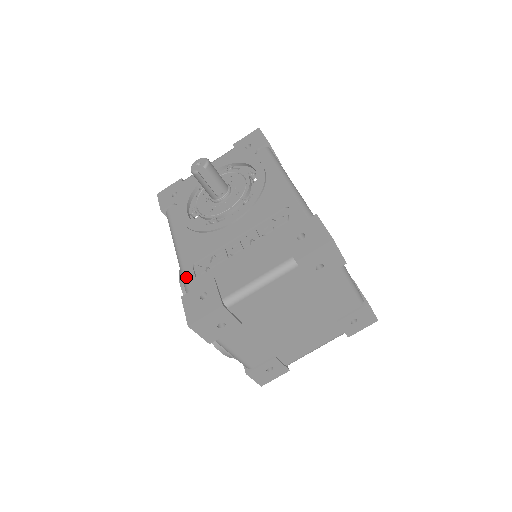
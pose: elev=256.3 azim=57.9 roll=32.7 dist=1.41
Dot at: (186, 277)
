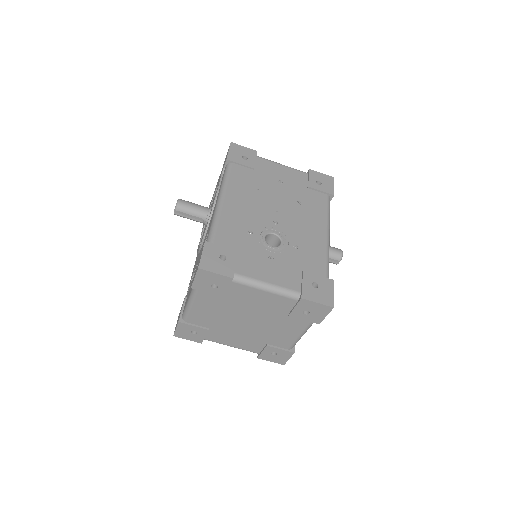
Dot at: occluded
